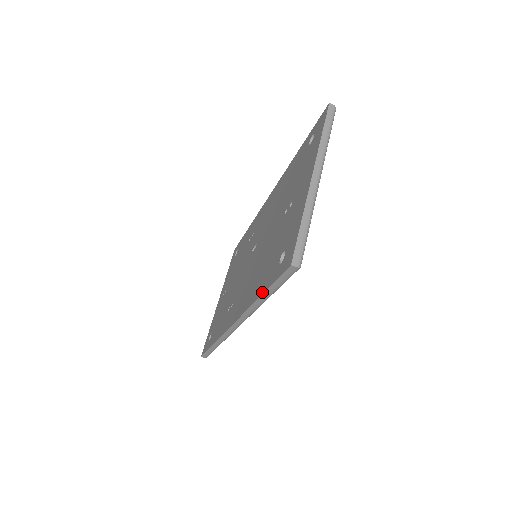
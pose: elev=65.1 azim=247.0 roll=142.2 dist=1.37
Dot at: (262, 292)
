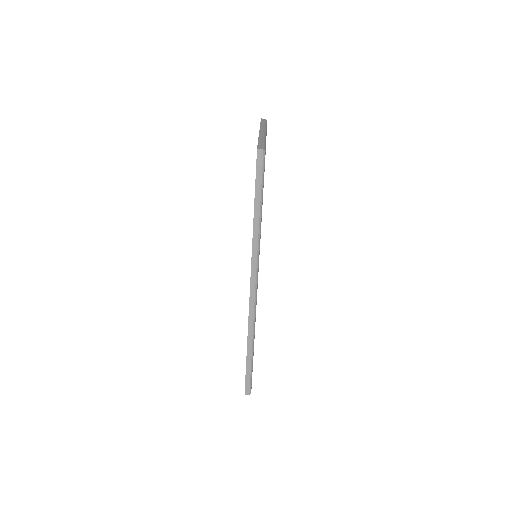
Dot at: occluded
